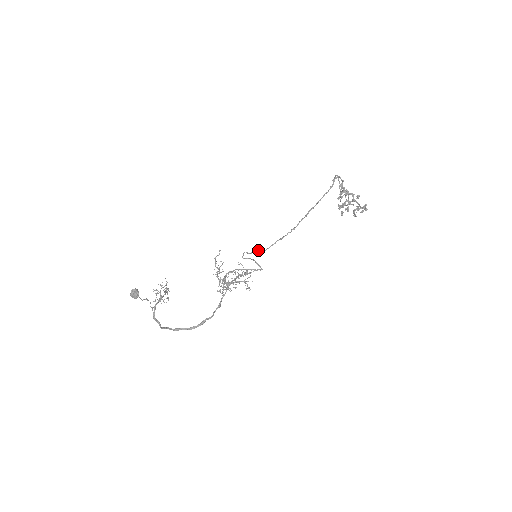
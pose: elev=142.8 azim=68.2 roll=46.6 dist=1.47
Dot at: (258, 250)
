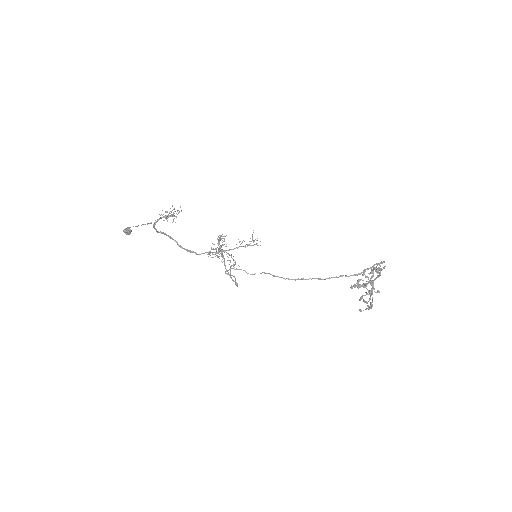
Dot at: (246, 272)
